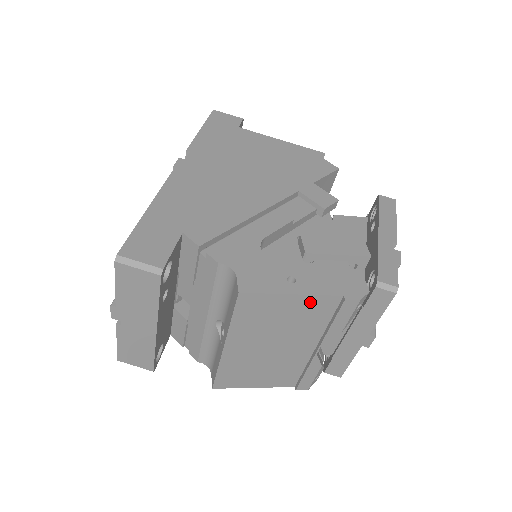
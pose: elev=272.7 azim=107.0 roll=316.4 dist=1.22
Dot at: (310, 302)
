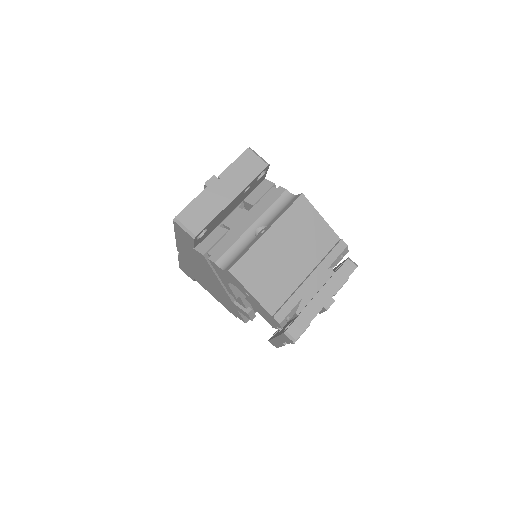
Dot at: (325, 230)
